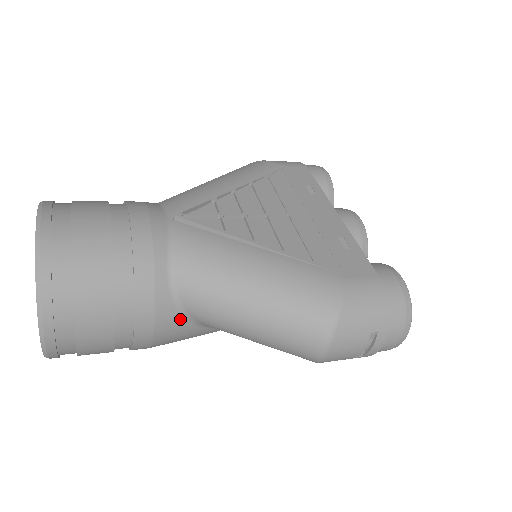
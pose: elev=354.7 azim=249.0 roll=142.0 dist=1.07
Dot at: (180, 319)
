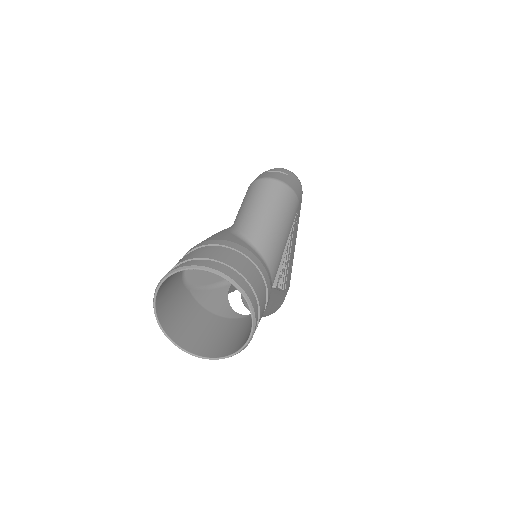
Dot at: (232, 315)
